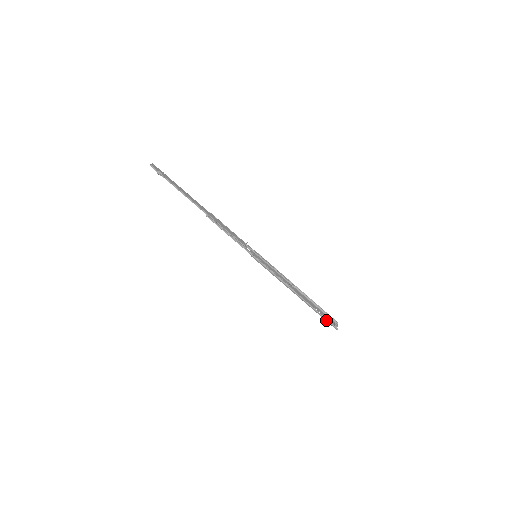
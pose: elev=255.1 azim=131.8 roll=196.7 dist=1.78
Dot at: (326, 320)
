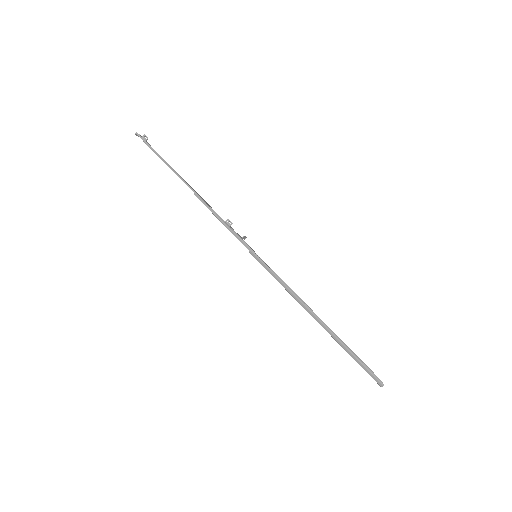
Dot at: (362, 366)
